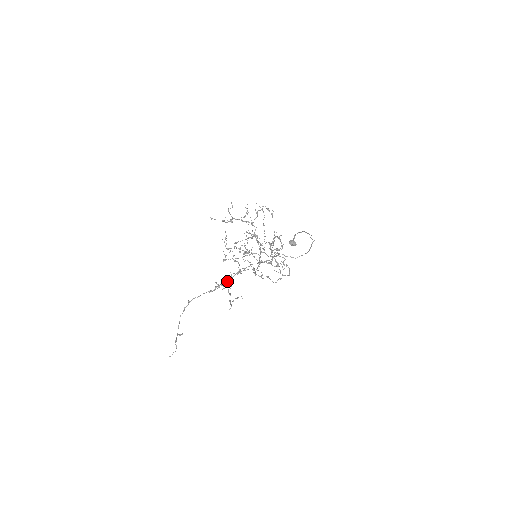
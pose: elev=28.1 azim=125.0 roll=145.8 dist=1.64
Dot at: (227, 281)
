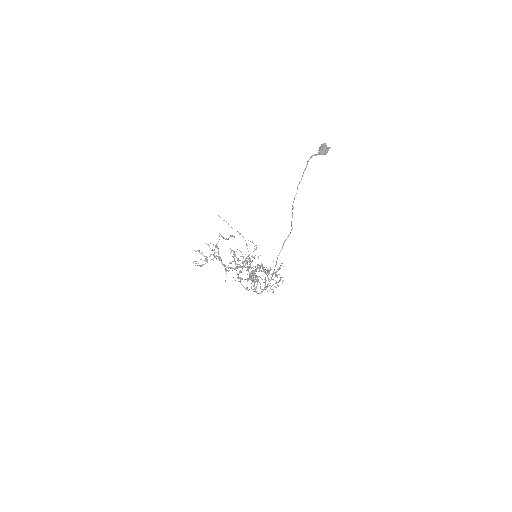
Dot at: occluded
